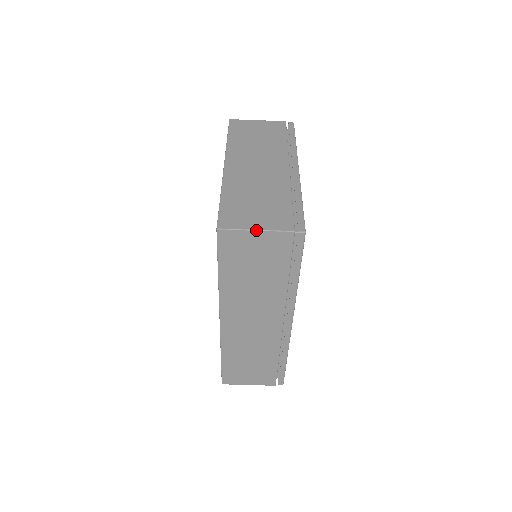
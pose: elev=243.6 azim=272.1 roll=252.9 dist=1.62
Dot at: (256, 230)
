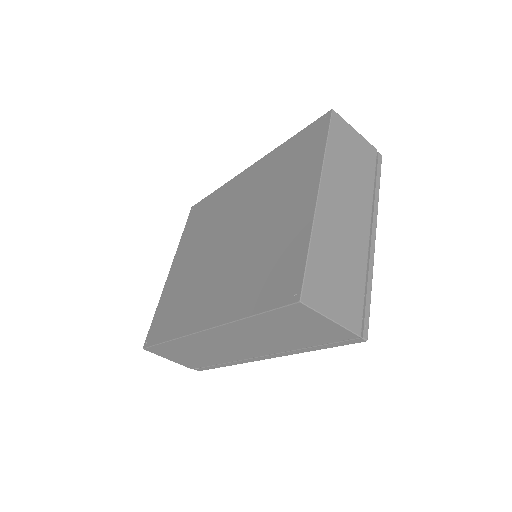
Dot at: (332, 320)
